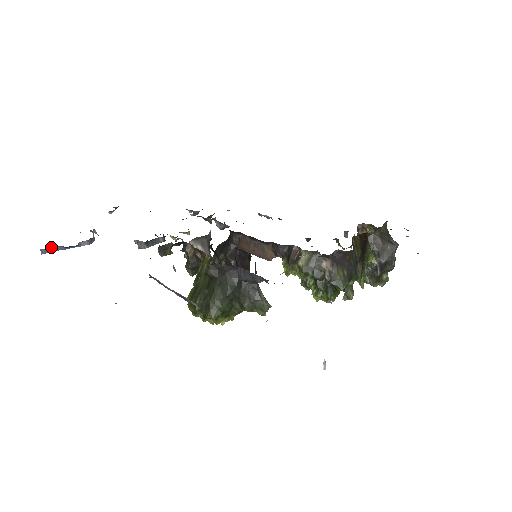
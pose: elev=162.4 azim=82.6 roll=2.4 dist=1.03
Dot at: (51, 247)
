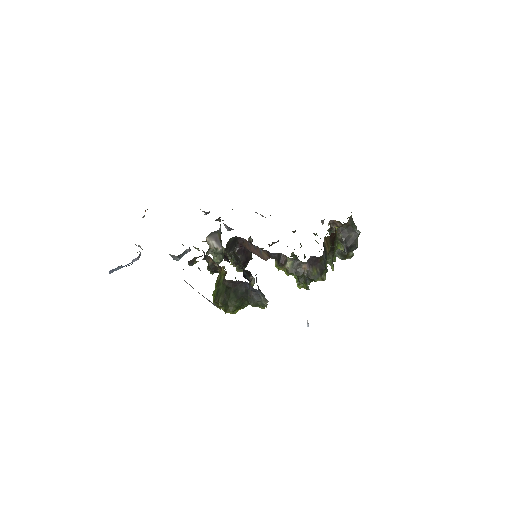
Dot at: (115, 268)
